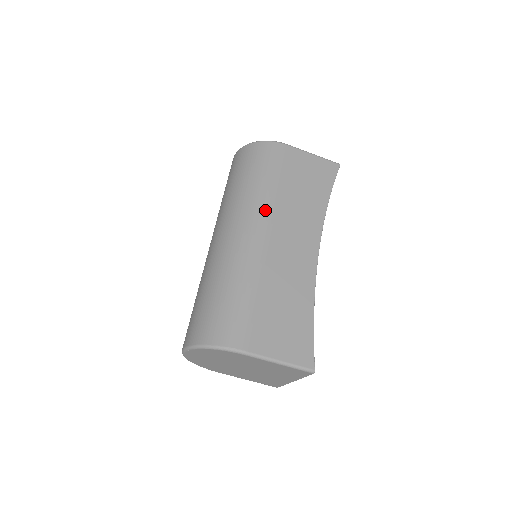
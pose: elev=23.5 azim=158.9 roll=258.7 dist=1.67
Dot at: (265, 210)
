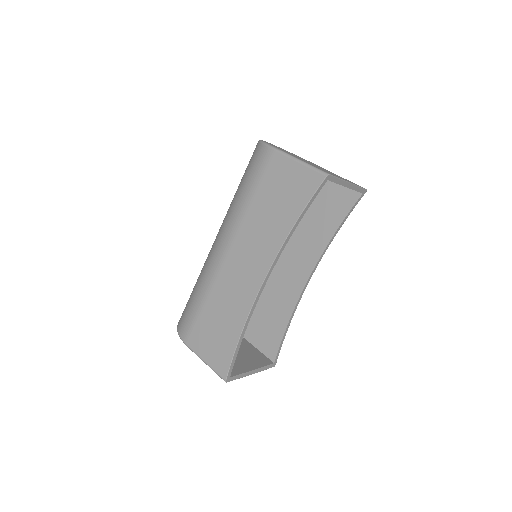
Dot at: (233, 227)
